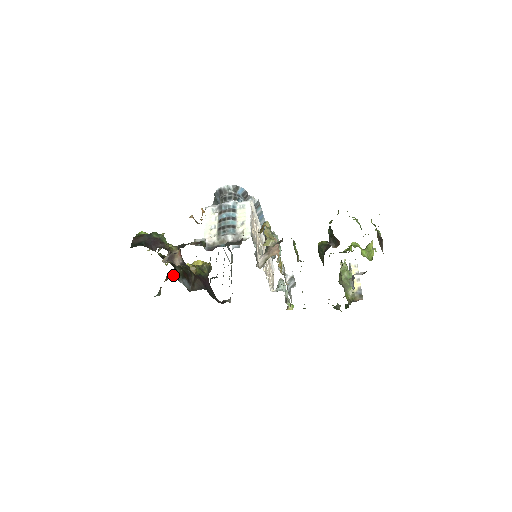
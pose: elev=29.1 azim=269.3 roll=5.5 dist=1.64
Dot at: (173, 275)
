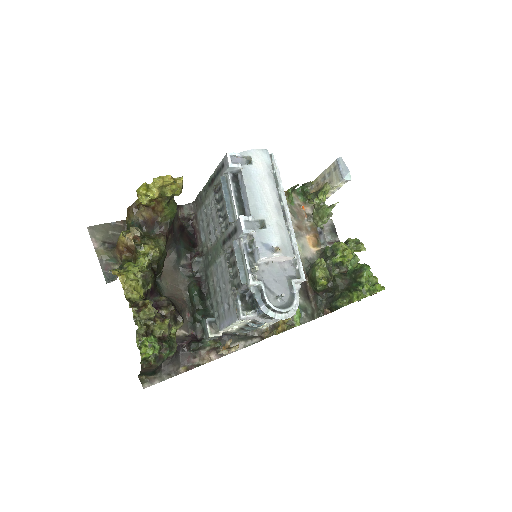
Dot at: (135, 239)
